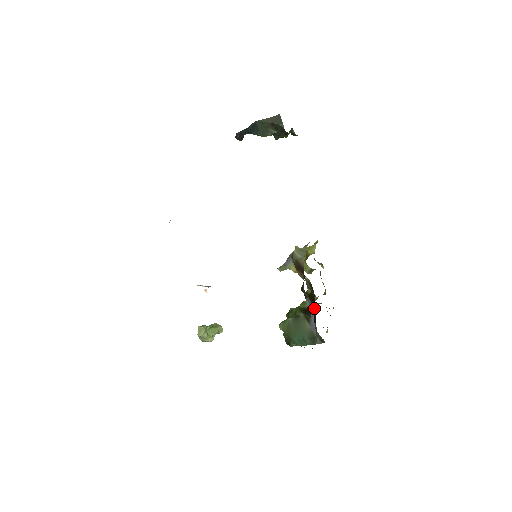
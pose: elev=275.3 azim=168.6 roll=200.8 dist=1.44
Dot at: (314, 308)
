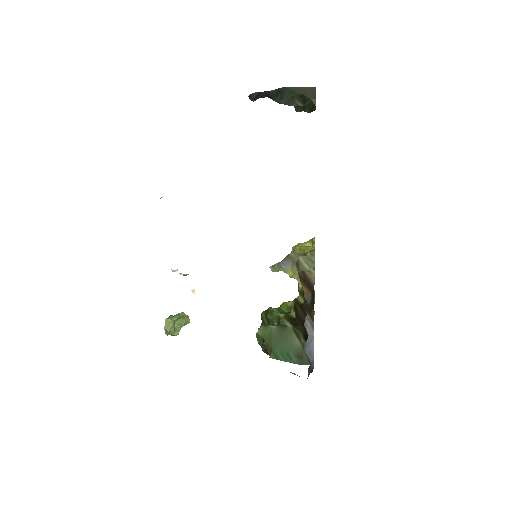
Dot at: occluded
